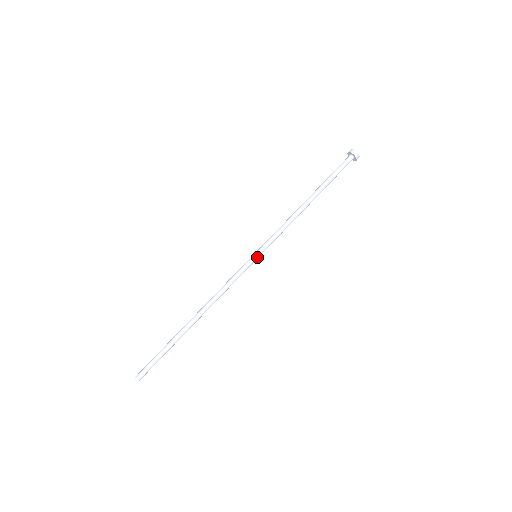
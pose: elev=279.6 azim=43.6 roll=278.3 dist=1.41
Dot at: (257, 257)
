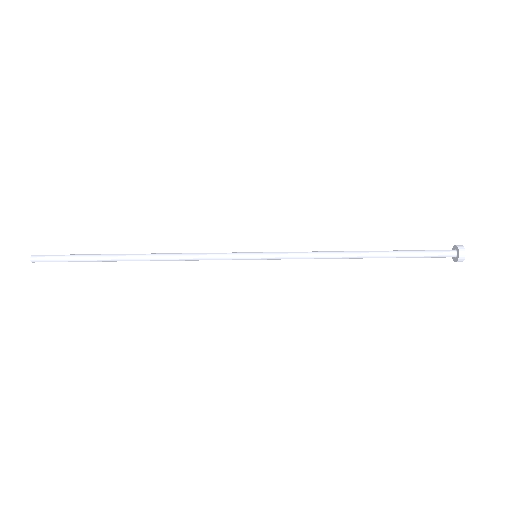
Dot at: (256, 259)
